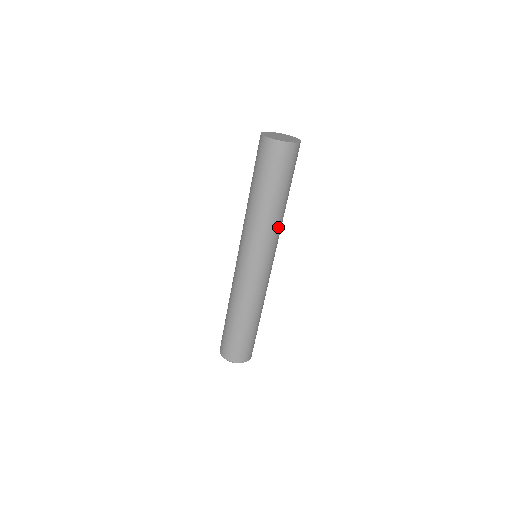
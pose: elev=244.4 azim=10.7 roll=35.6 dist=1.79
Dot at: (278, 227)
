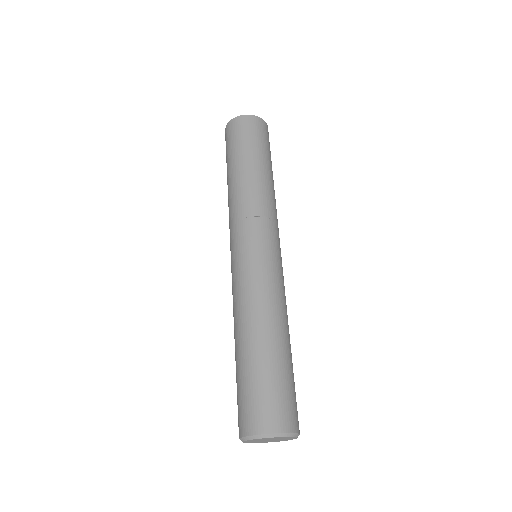
Dot at: (272, 202)
